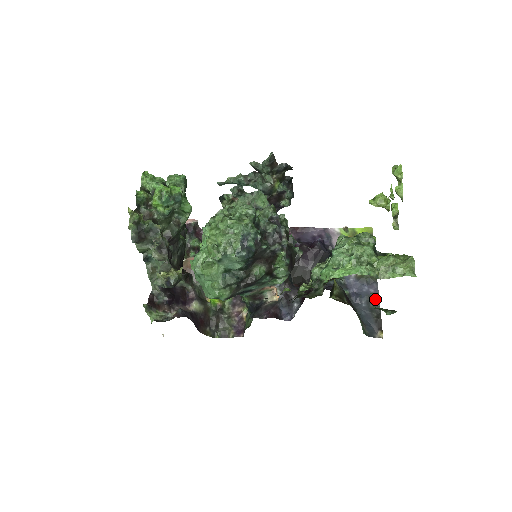
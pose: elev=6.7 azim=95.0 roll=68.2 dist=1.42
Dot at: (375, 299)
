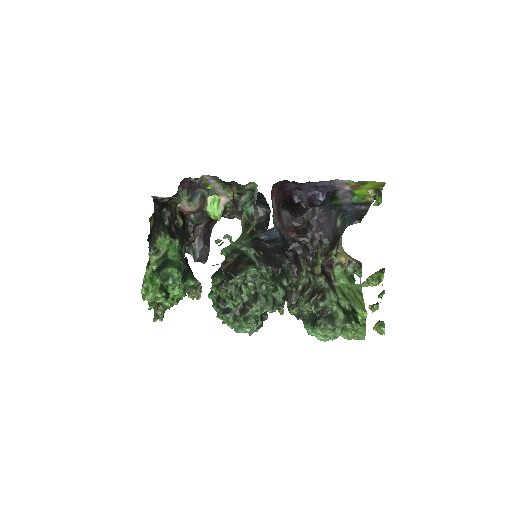
Dot at: (363, 212)
